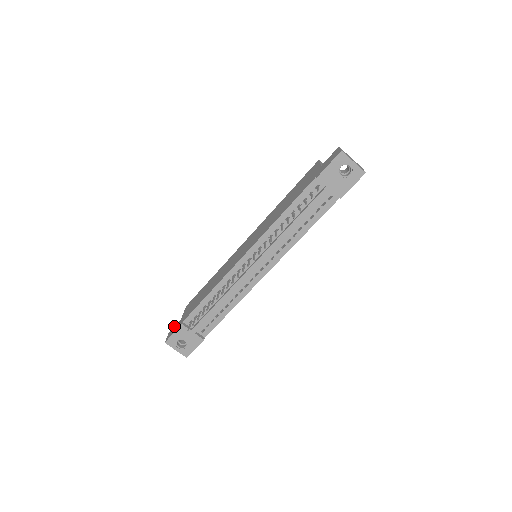
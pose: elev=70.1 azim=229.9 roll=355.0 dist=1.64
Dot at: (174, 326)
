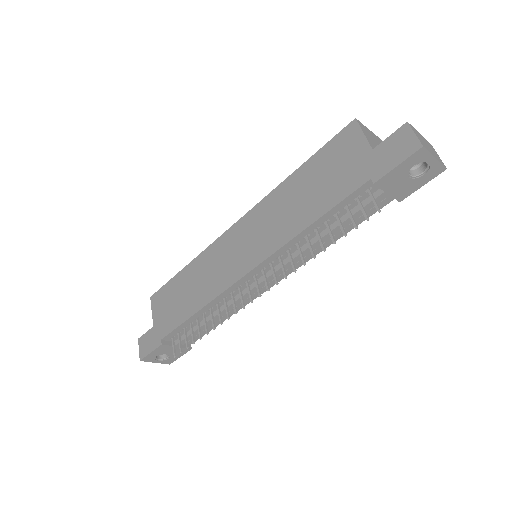
Dot at: (144, 334)
